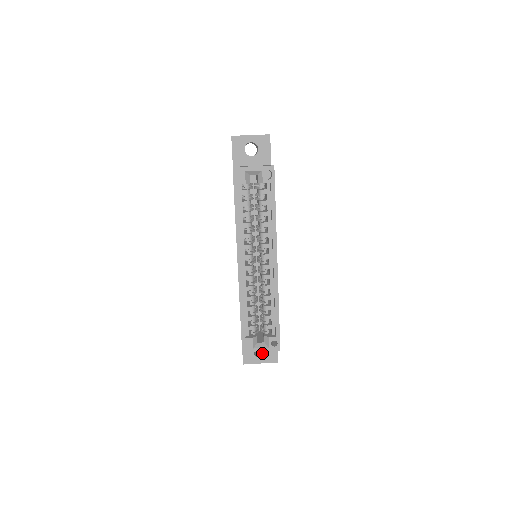
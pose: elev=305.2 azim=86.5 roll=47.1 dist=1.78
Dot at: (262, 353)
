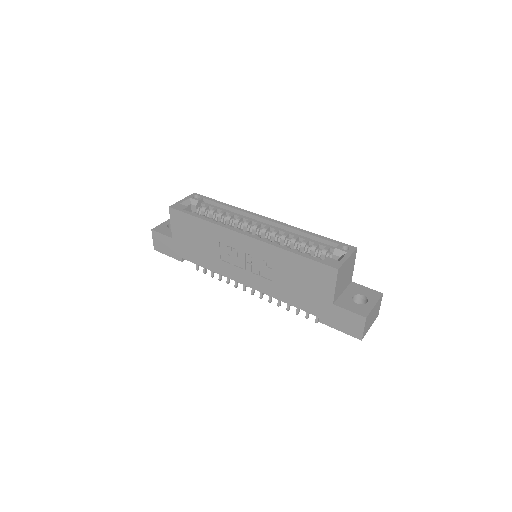
Dot at: occluded
